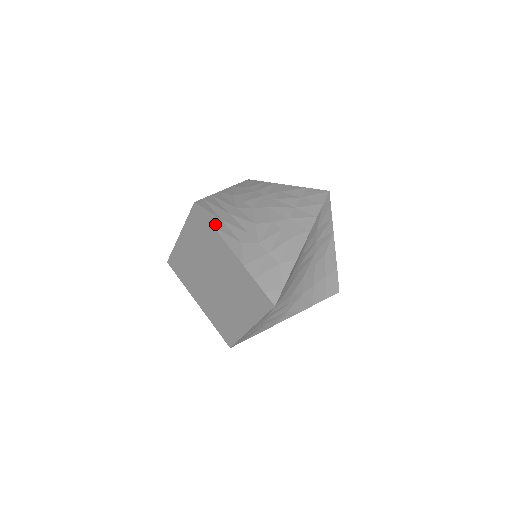
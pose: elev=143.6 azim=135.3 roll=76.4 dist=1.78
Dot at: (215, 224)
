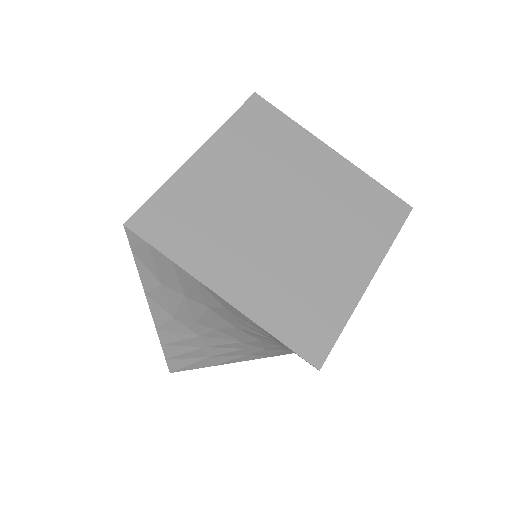
Dot at: (288, 124)
